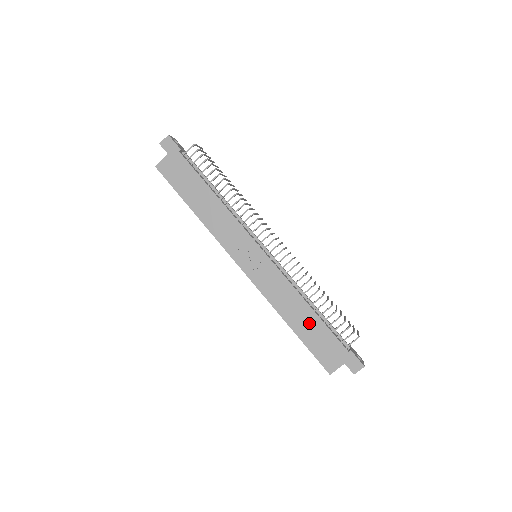
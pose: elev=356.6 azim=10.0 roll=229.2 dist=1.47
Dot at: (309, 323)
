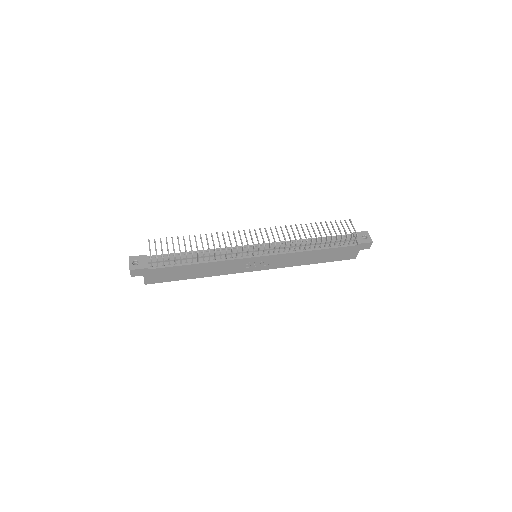
Dot at: (322, 255)
